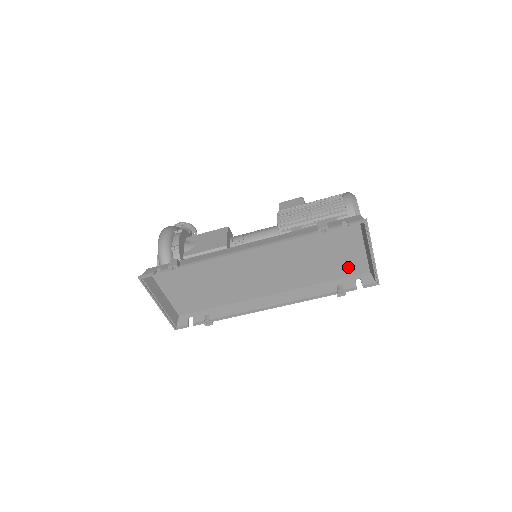
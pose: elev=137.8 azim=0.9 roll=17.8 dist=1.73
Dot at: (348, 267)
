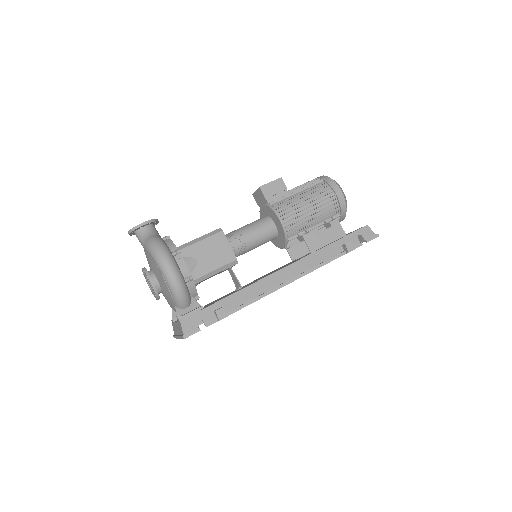
Dot at: occluded
